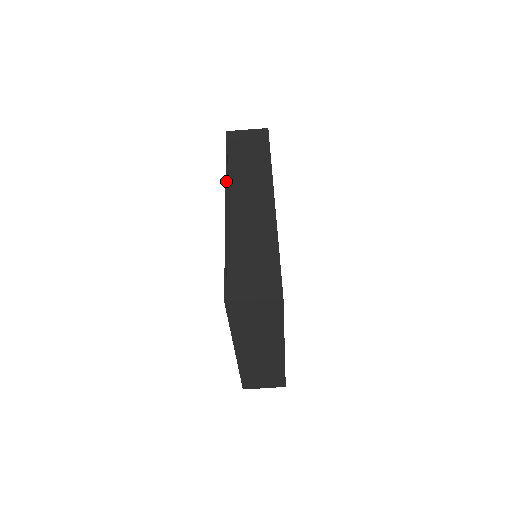
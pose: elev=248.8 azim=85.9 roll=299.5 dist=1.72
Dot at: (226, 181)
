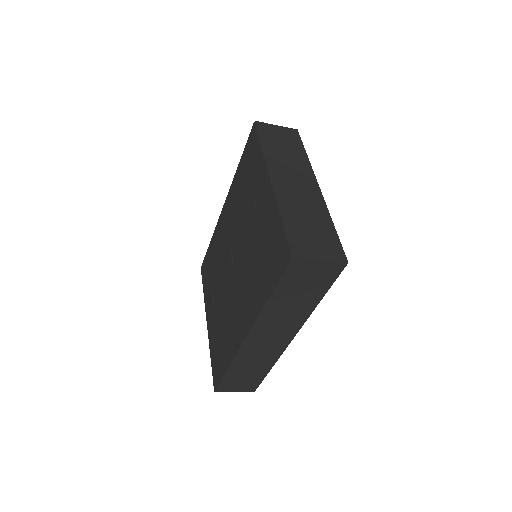
Dot at: (256, 321)
